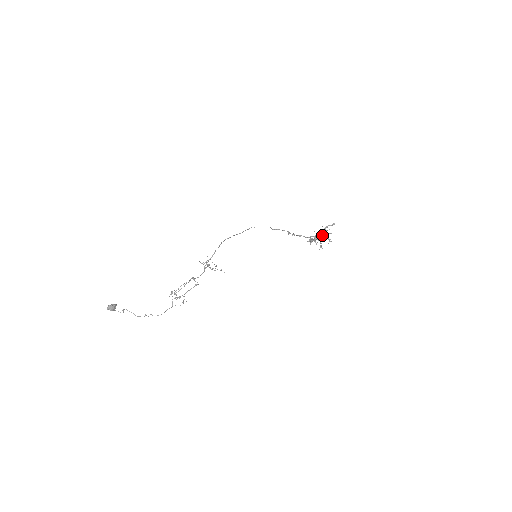
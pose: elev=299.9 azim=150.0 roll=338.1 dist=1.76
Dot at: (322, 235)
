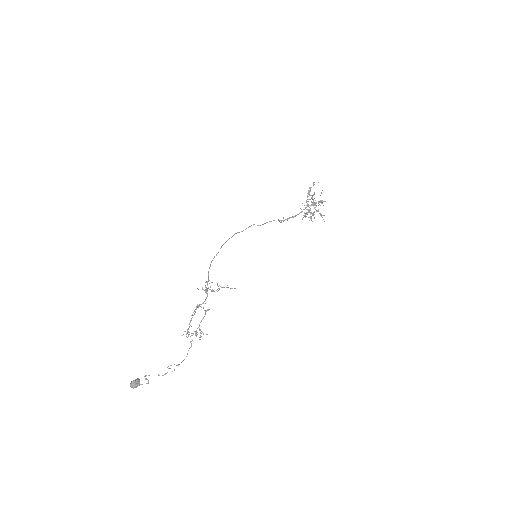
Dot at: (312, 202)
